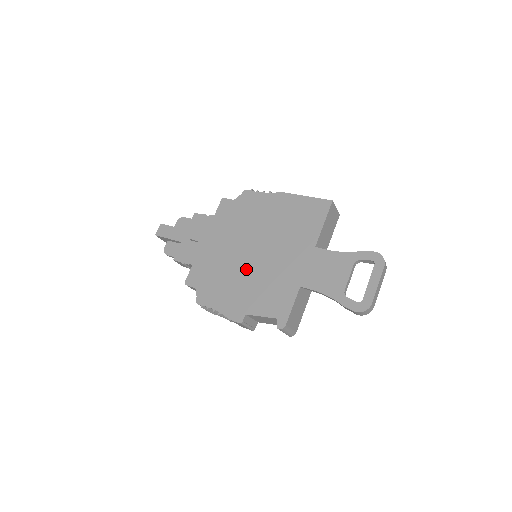
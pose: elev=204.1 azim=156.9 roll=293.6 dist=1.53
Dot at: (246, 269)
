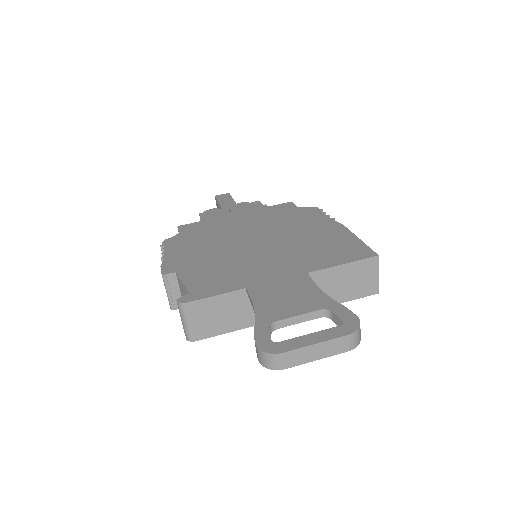
Dot at: (230, 247)
